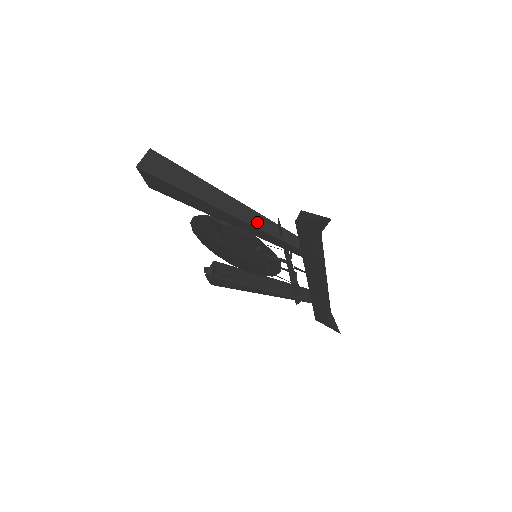
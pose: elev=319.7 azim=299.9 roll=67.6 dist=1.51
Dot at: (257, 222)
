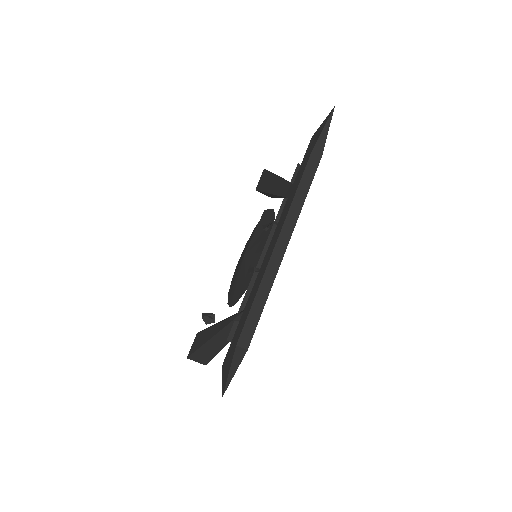
Dot at: occluded
